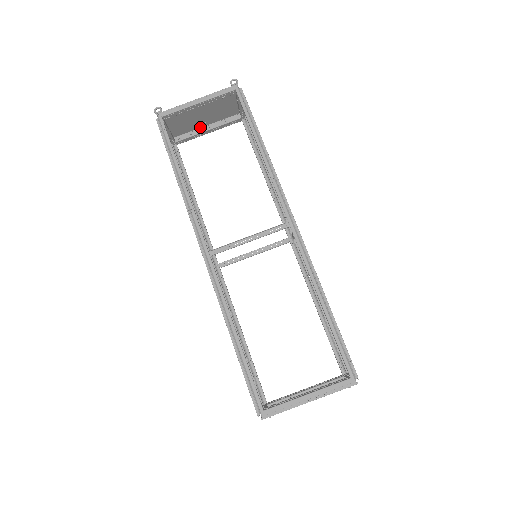
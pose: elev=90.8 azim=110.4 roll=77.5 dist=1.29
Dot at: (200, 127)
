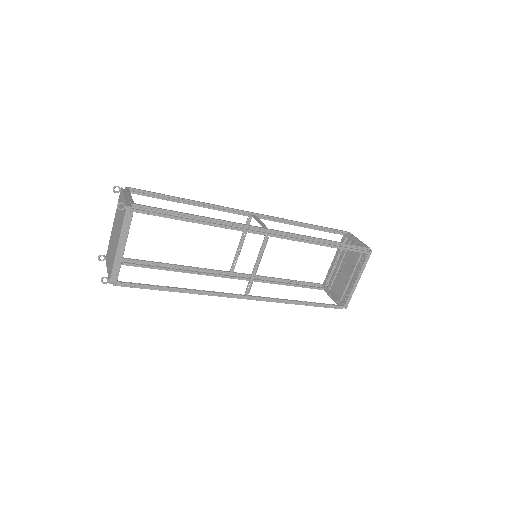
Dot at: (111, 232)
